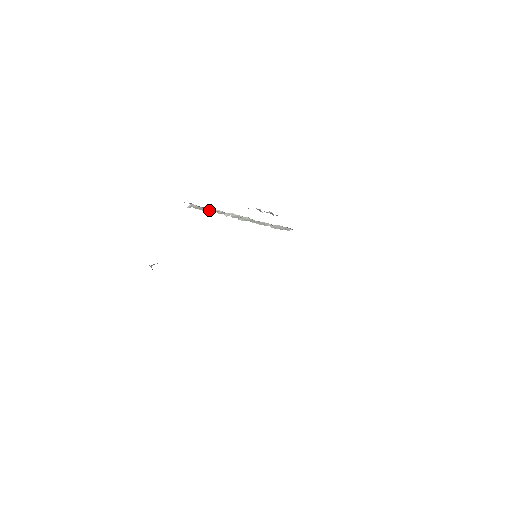
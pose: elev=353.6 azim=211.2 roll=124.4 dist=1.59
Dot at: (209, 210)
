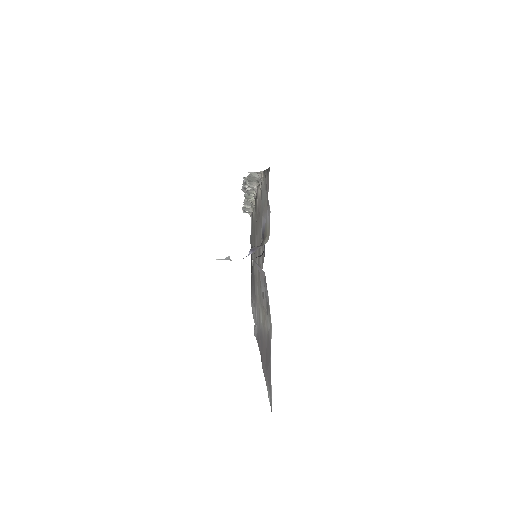
Dot at: (251, 181)
